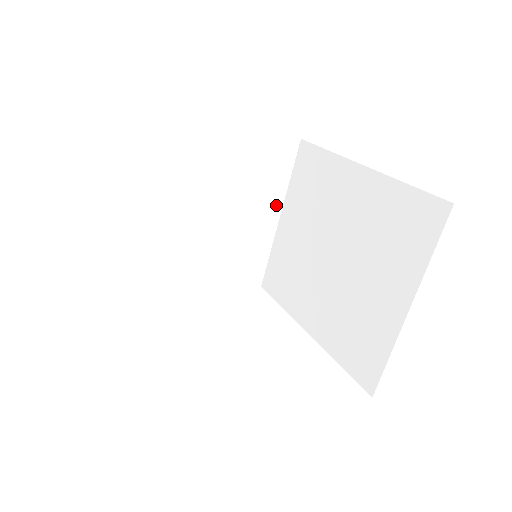
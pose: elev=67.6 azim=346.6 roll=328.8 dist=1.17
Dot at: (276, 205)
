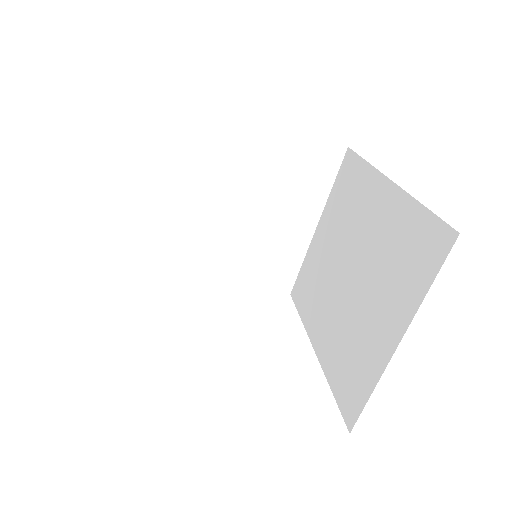
Dot at: (314, 212)
